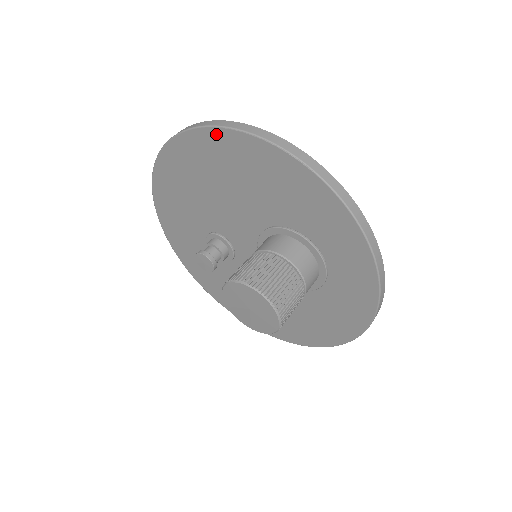
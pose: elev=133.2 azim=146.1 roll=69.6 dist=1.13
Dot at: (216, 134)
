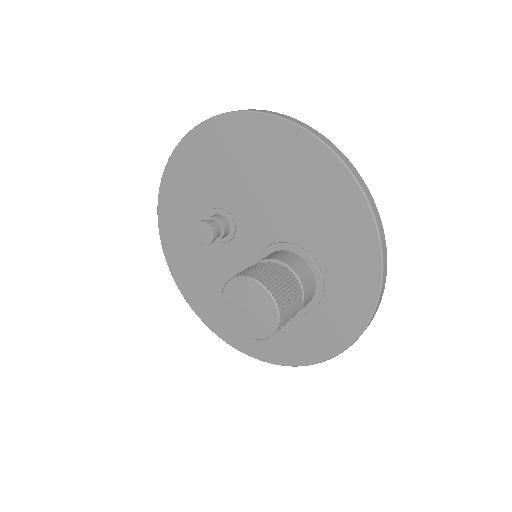
Dot at: (313, 144)
